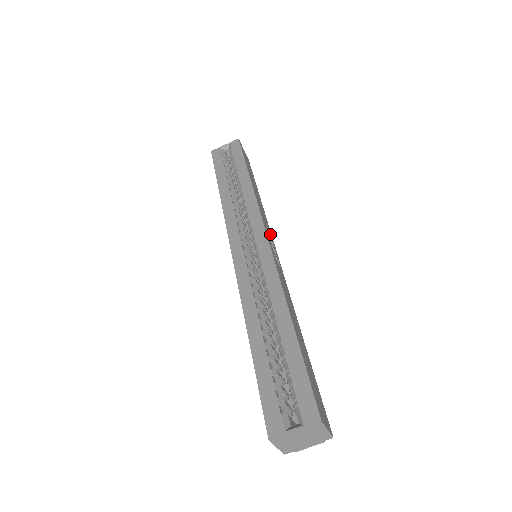
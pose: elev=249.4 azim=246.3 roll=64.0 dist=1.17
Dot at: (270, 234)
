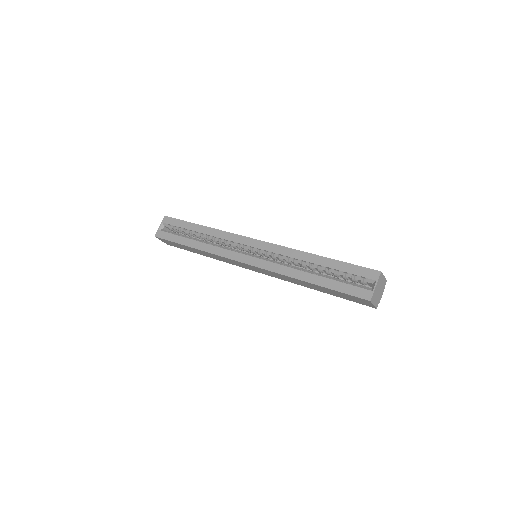
Dot at: occluded
